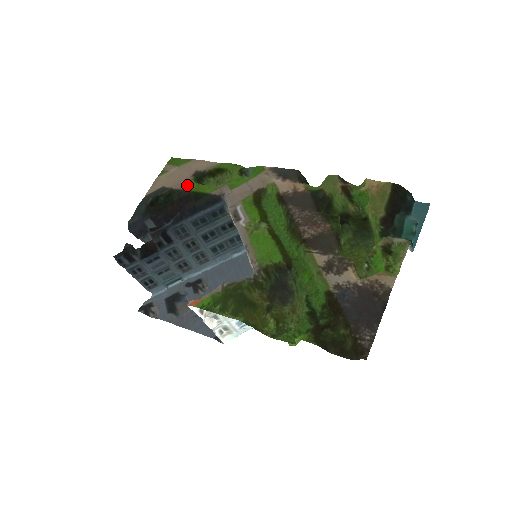
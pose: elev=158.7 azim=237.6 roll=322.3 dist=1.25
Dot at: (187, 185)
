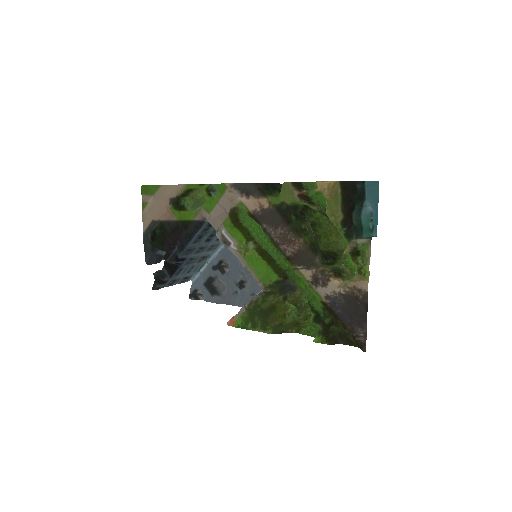
Dot at: (171, 215)
